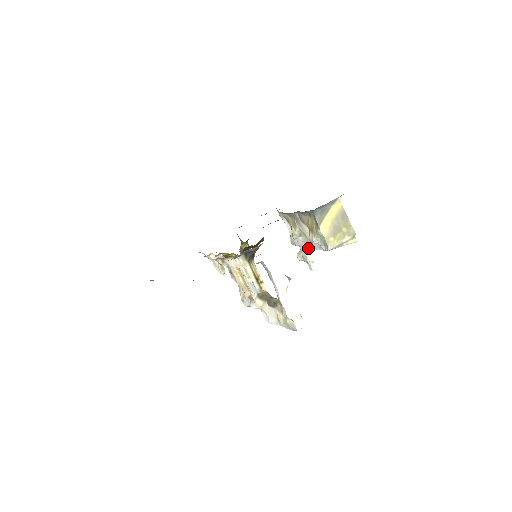
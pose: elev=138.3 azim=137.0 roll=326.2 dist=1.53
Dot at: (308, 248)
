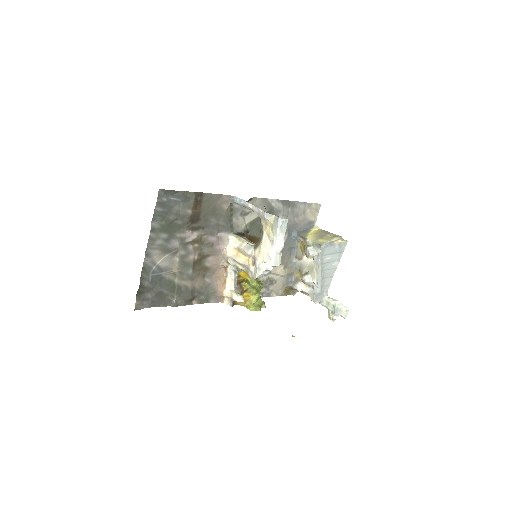
Dot at: (330, 298)
